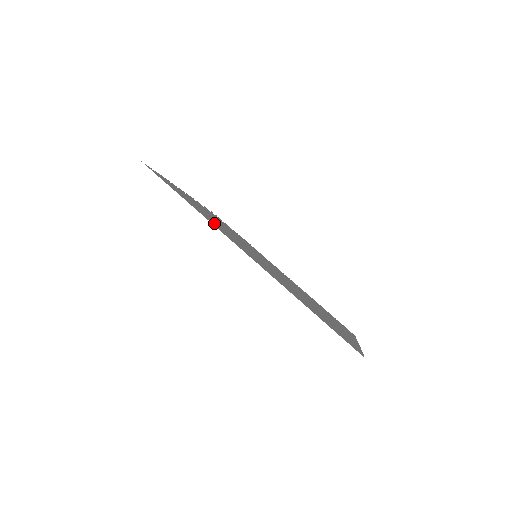
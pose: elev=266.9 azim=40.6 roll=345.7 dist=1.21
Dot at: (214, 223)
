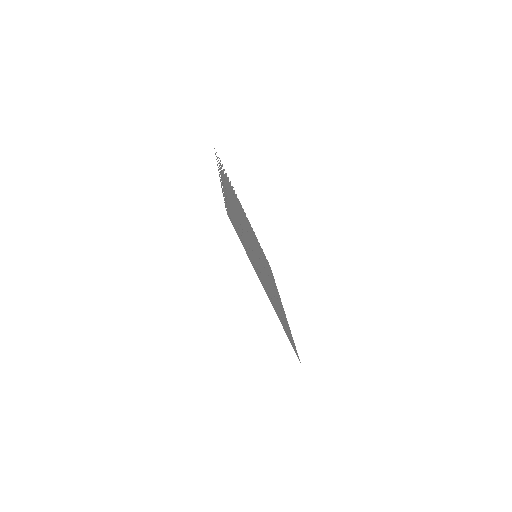
Dot at: (252, 258)
